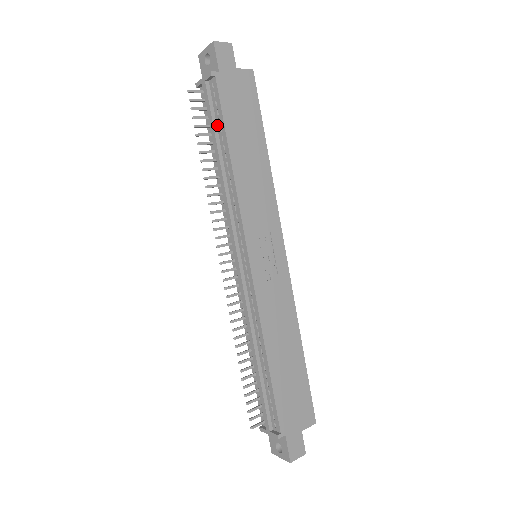
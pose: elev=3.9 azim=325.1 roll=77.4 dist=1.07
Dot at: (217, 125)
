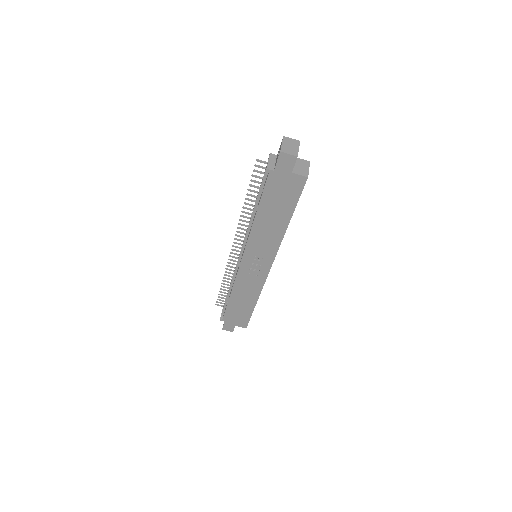
Dot at: (262, 191)
